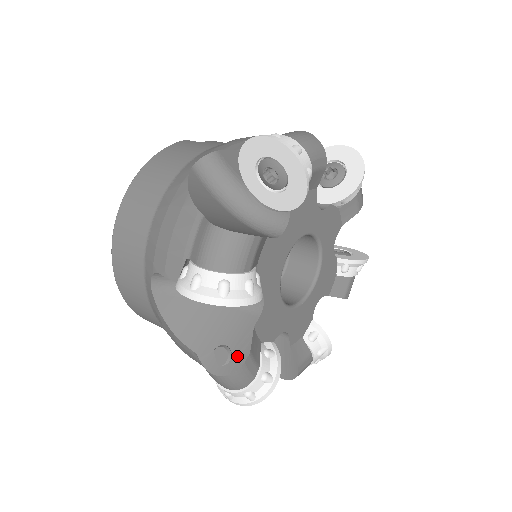
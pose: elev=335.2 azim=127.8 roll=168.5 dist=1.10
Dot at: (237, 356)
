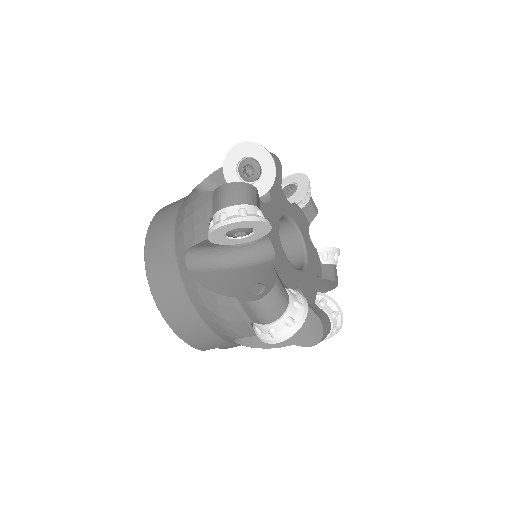
Dot at: (269, 283)
